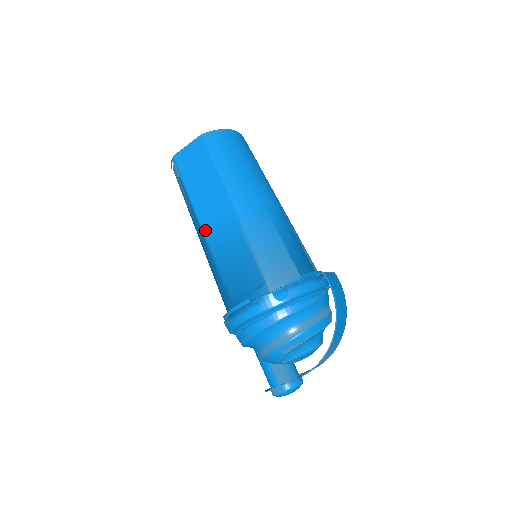
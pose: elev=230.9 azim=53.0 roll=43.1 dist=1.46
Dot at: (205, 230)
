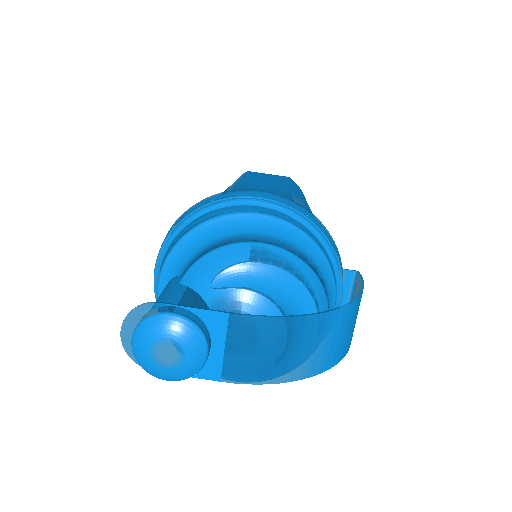
Dot at: (242, 182)
